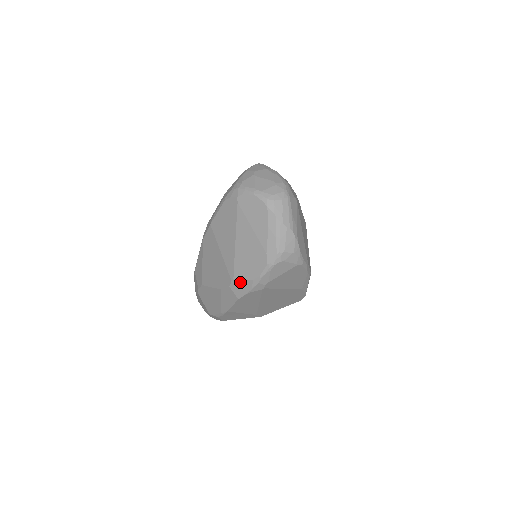
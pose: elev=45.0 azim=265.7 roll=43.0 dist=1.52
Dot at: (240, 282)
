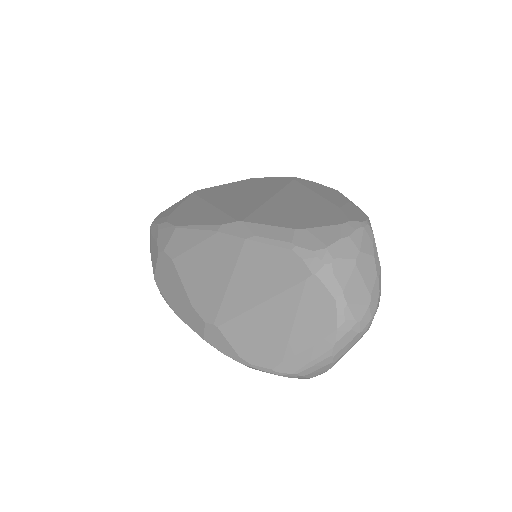
Dot at: (222, 338)
